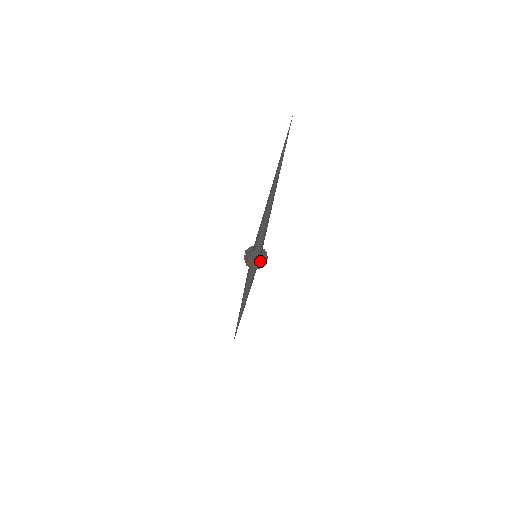
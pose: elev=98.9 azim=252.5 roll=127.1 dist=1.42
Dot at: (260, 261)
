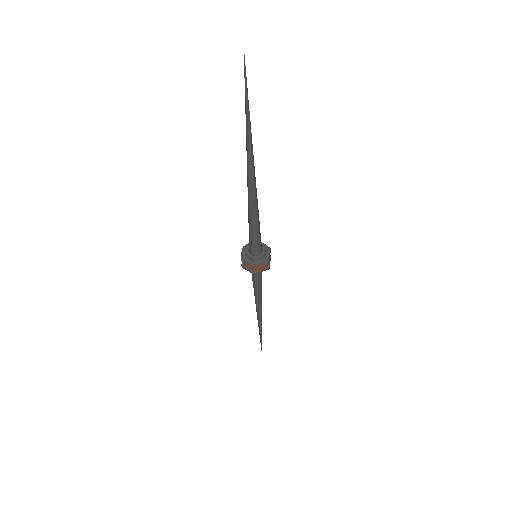
Dot at: (268, 259)
